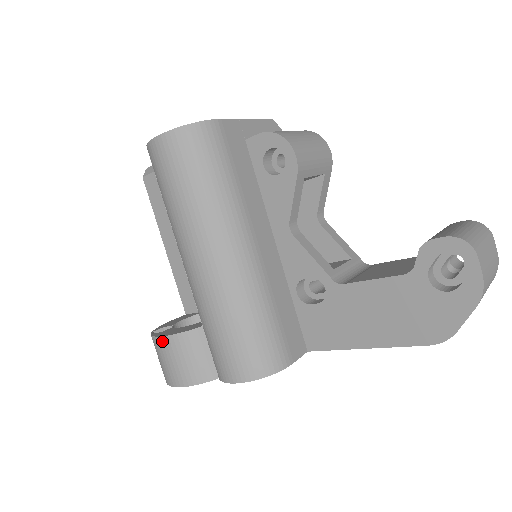
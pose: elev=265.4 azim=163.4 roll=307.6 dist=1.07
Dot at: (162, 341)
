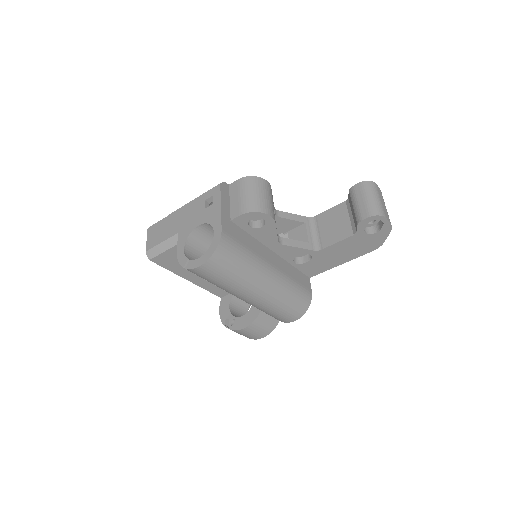
Dot at: (244, 330)
